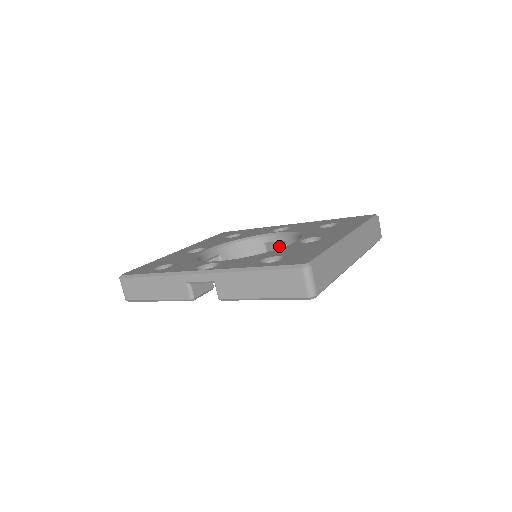
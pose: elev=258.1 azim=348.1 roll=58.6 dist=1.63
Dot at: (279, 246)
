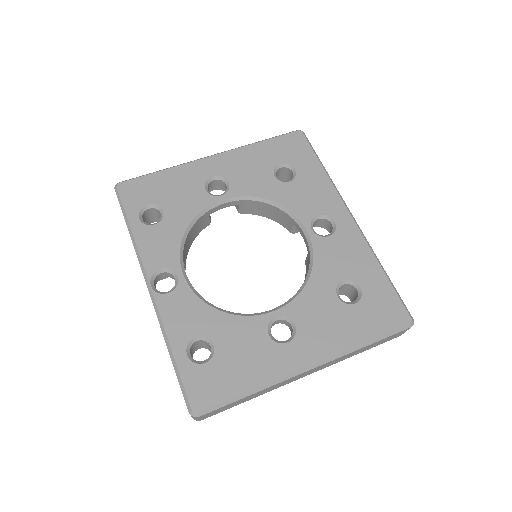
Dot at: (321, 224)
